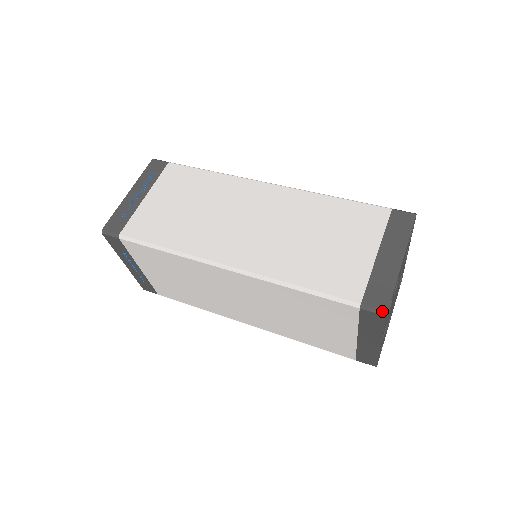
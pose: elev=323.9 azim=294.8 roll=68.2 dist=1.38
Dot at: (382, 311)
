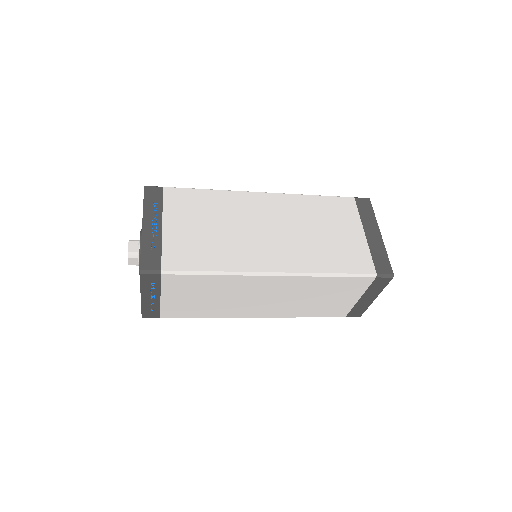
Dot at: (366, 198)
